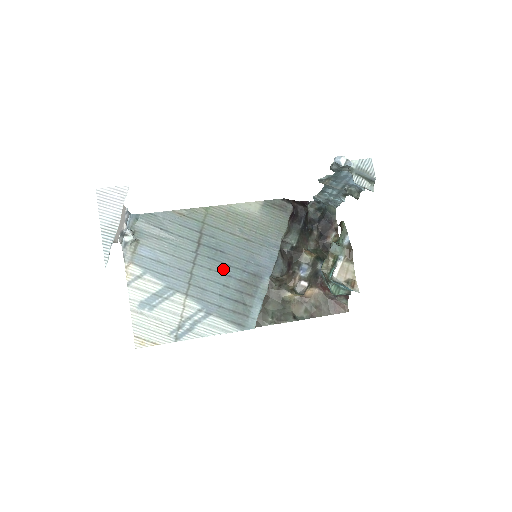
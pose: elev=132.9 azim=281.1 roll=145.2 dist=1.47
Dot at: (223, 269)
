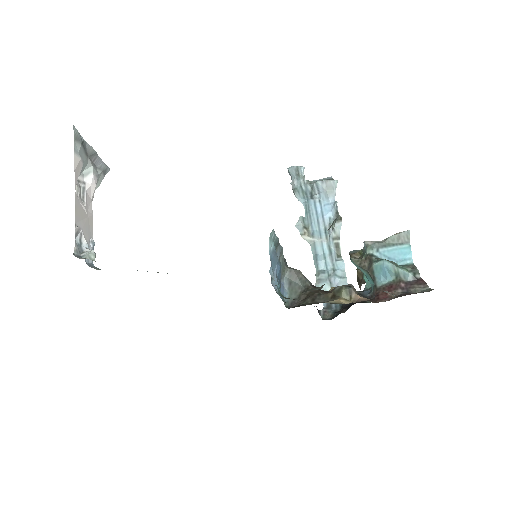
Dot at: occluded
